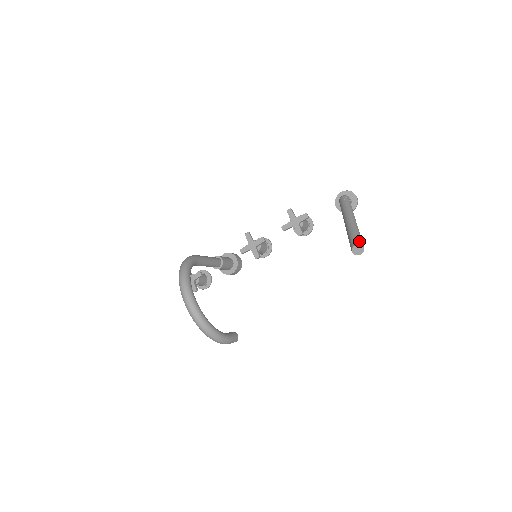
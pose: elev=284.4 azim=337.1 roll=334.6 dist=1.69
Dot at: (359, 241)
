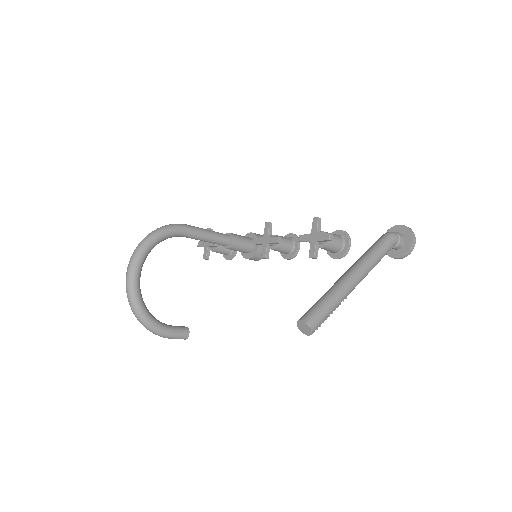
Dot at: (313, 317)
